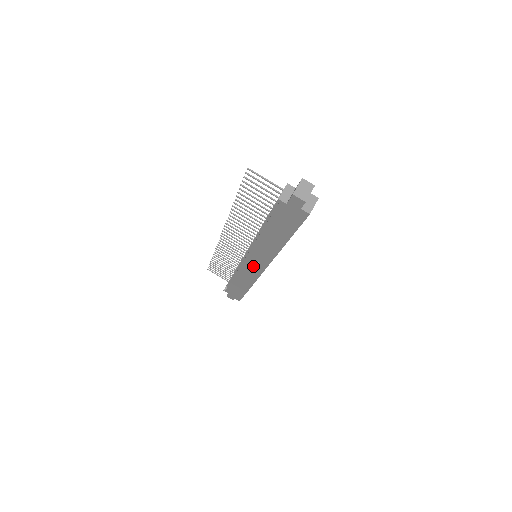
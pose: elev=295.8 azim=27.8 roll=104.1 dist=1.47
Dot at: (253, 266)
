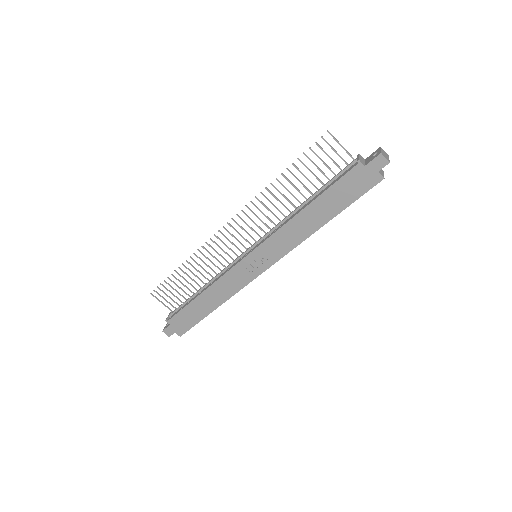
Dot at: (251, 266)
